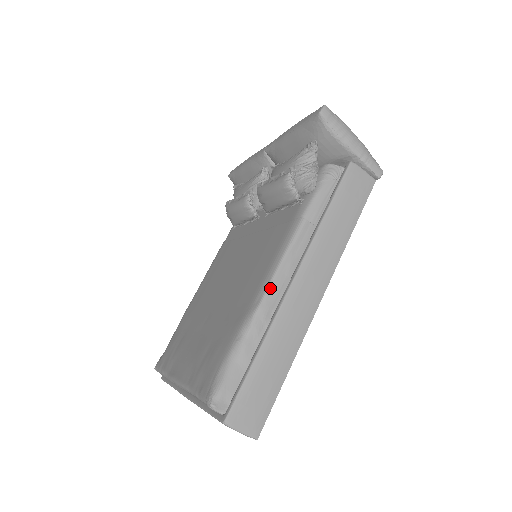
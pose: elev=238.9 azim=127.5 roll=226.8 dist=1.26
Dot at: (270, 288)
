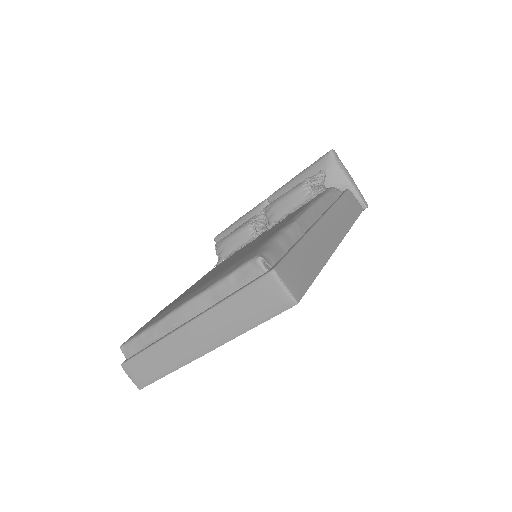
Dot at: (302, 217)
